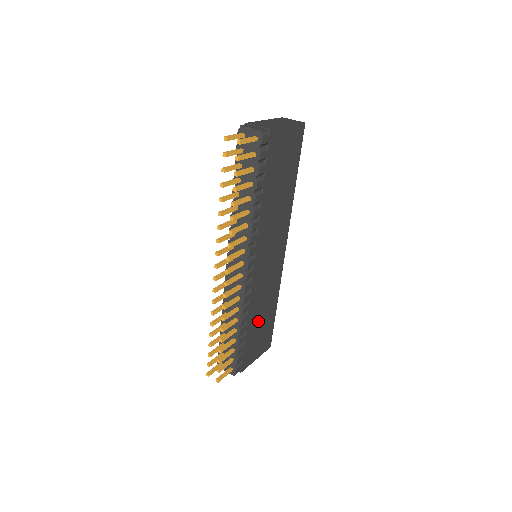
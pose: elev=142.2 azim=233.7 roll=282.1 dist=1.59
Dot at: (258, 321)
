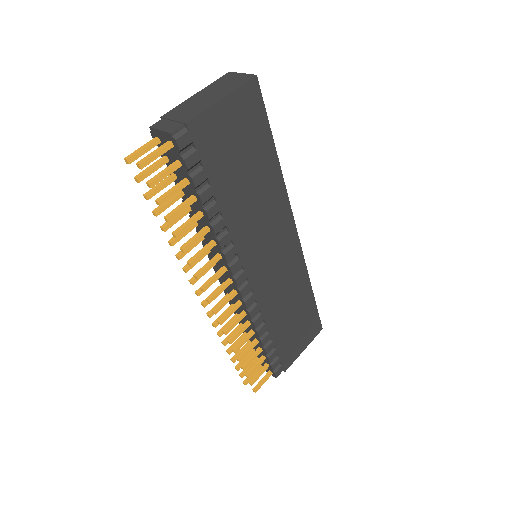
Dot at: (287, 319)
